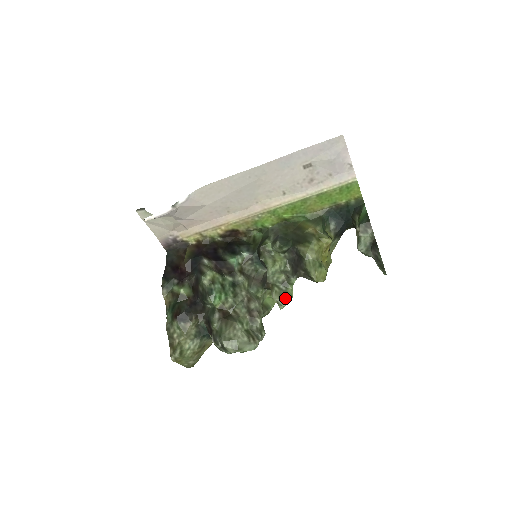
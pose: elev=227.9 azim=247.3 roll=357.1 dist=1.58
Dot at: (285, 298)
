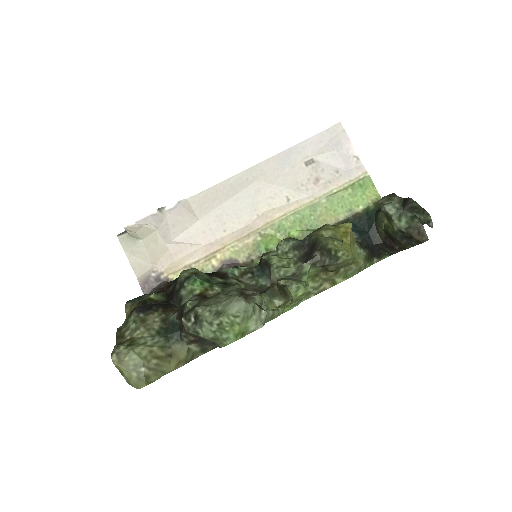
Dot at: (296, 281)
